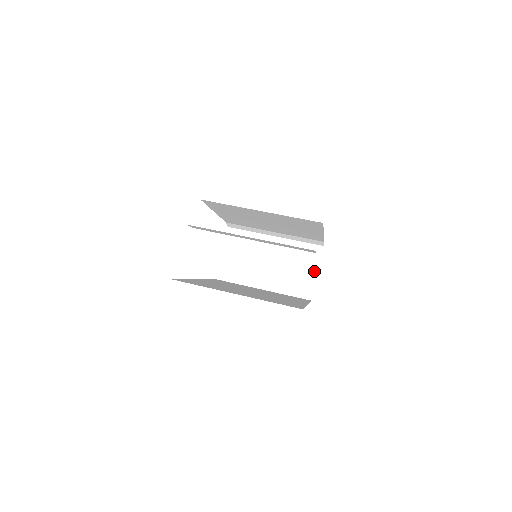
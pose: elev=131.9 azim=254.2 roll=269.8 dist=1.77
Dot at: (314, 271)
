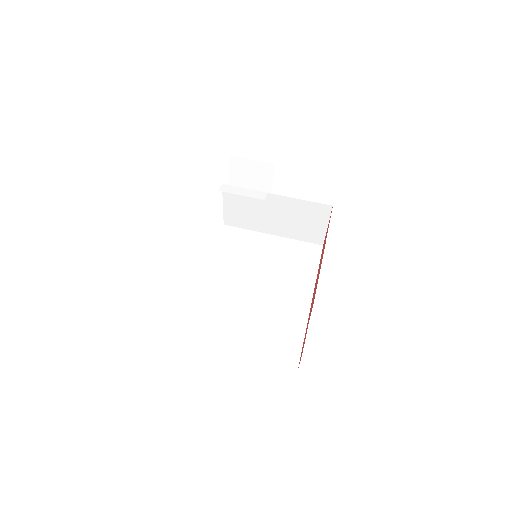
Dot at: (323, 225)
